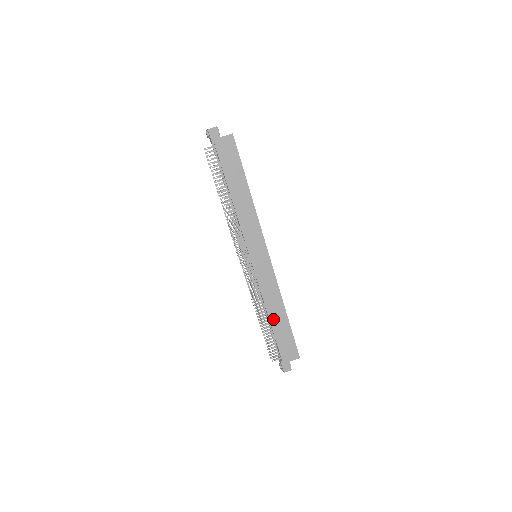
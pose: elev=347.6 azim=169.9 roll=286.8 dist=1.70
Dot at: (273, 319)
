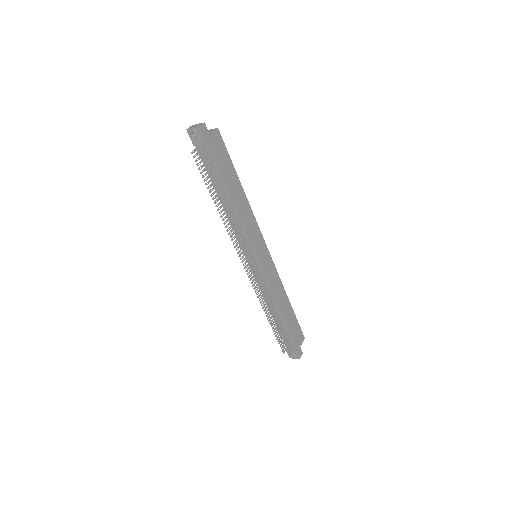
Dot at: (283, 312)
